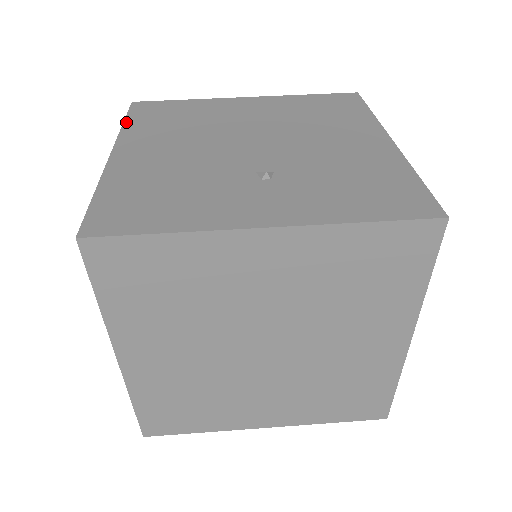
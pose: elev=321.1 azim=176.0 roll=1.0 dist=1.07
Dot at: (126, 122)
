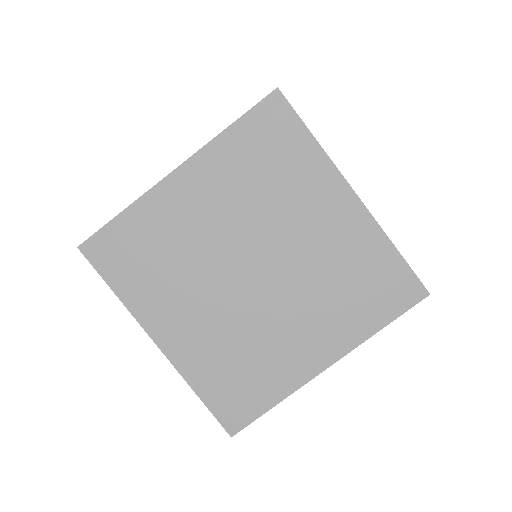
Dot at: occluded
